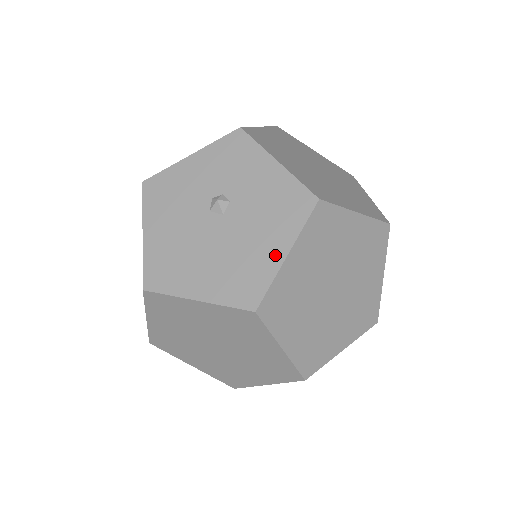
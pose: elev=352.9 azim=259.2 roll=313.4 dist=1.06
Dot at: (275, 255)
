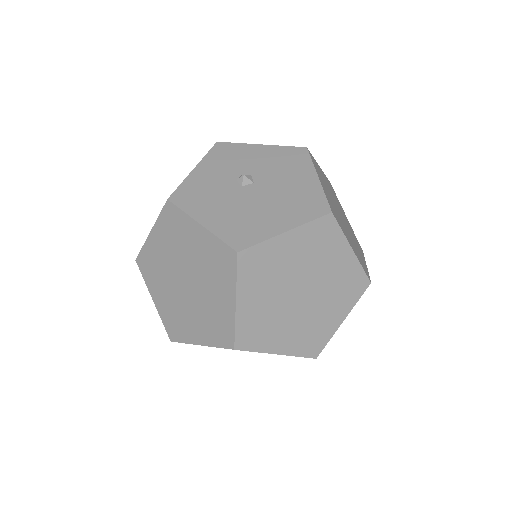
Dot at: (311, 182)
